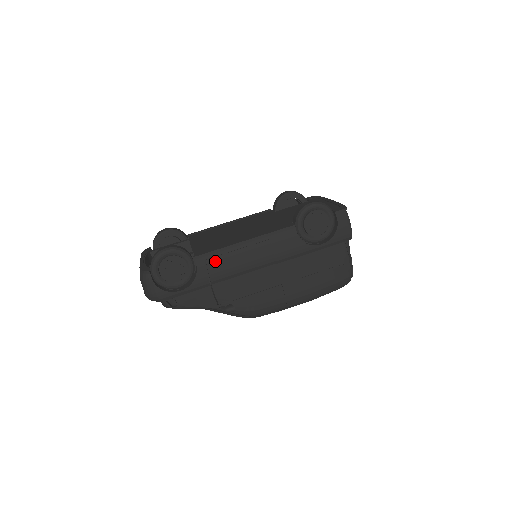
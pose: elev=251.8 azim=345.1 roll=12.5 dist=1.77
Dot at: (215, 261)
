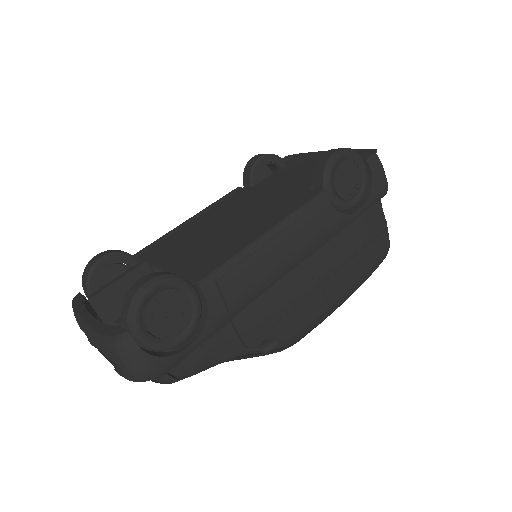
Dot at: (231, 278)
